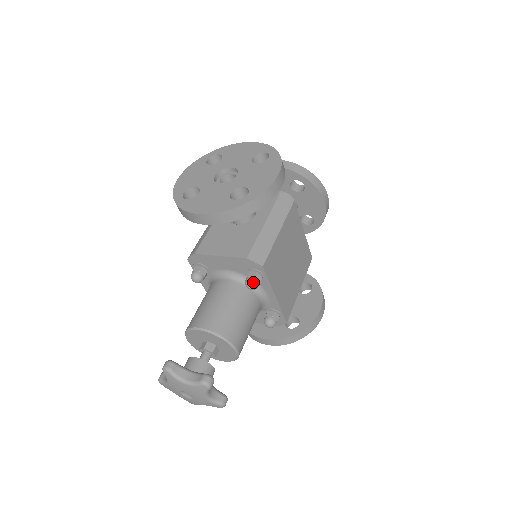
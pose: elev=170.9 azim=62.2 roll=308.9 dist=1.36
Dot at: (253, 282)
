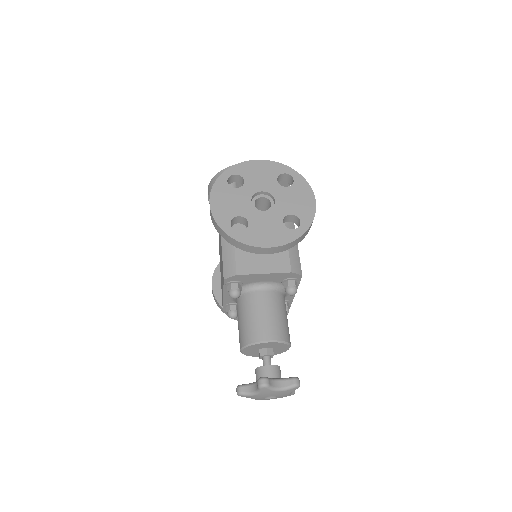
Dot at: (295, 290)
